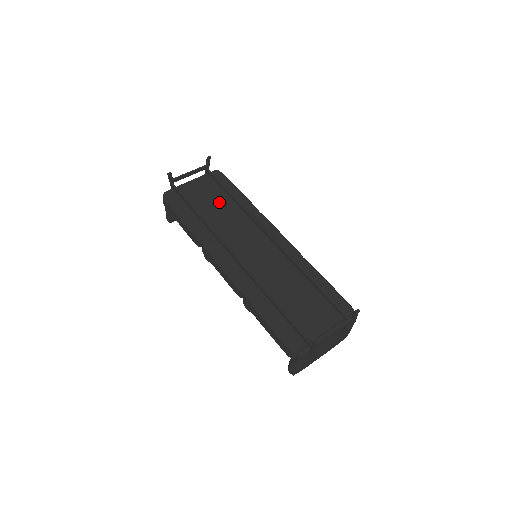
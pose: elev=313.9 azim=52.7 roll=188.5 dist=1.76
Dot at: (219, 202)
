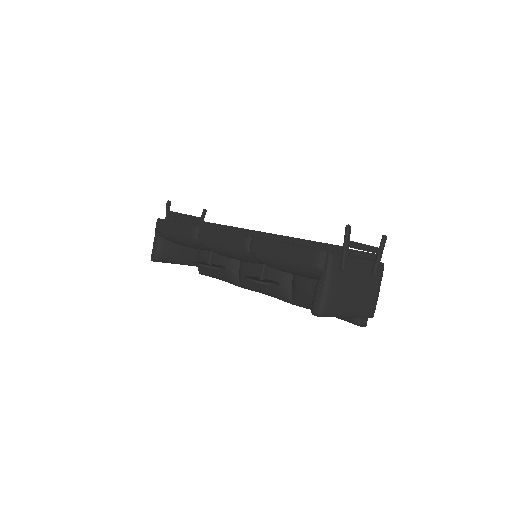
Dot at: occluded
